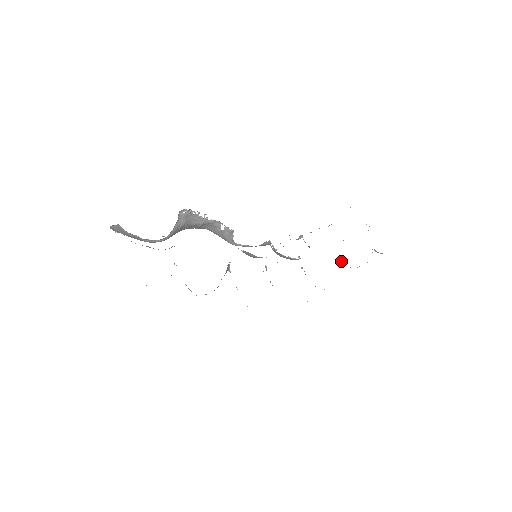
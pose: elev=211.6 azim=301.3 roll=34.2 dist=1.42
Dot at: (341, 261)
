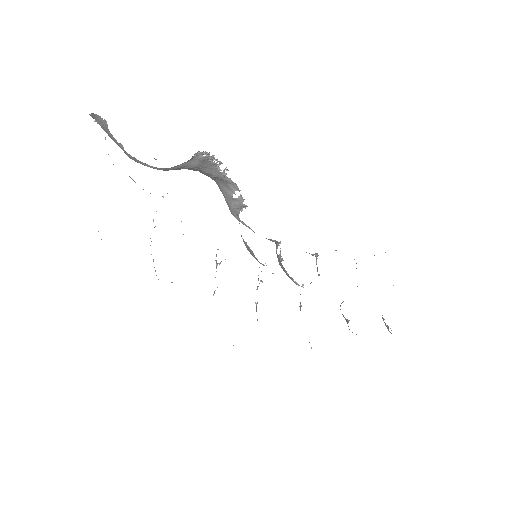
Dot at: occluded
